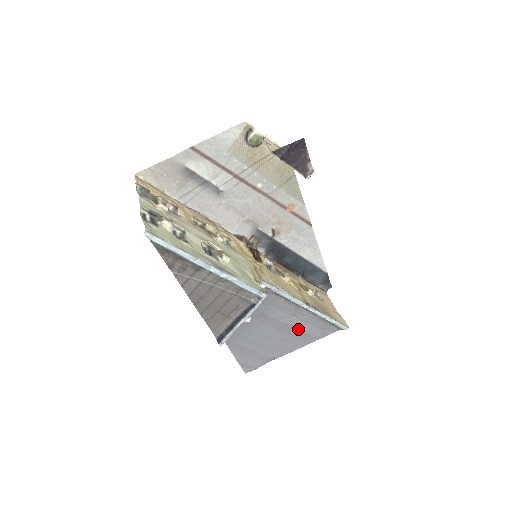
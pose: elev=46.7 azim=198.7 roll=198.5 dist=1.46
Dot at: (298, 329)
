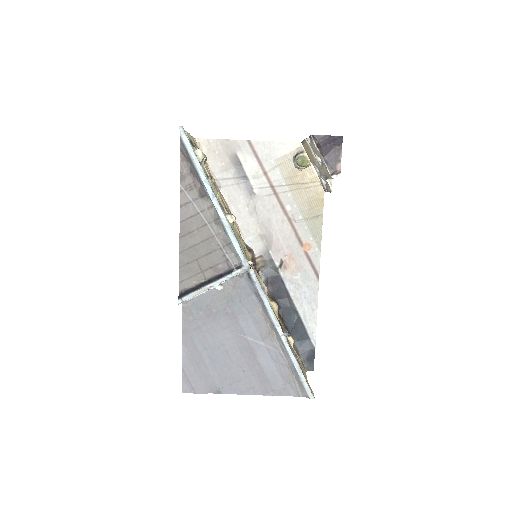
Dot at: (261, 363)
